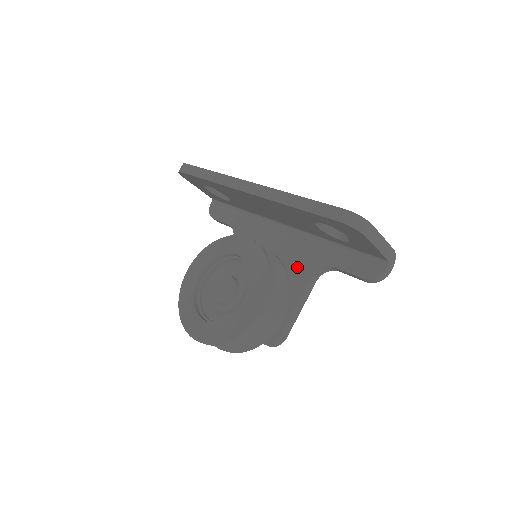
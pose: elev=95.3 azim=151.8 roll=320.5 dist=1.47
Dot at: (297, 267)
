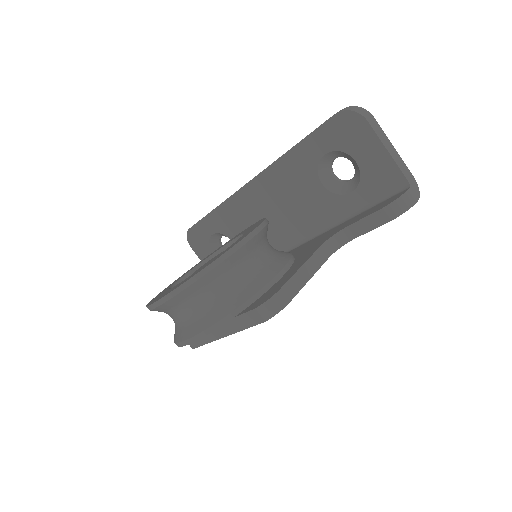
Dot at: (305, 252)
